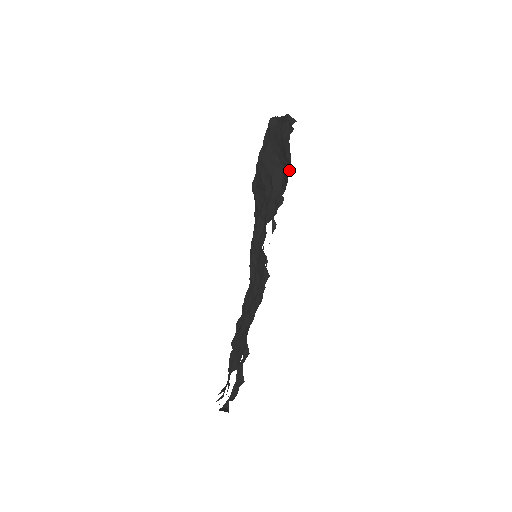
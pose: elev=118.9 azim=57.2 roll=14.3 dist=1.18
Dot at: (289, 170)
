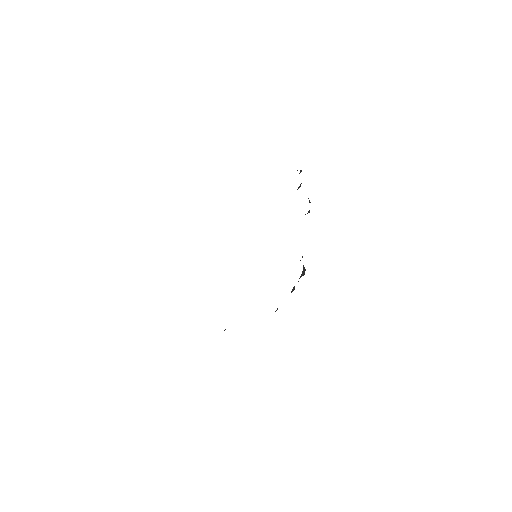
Dot at: occluded
